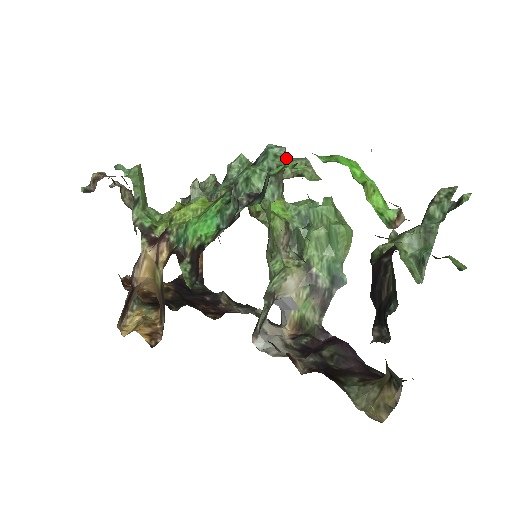
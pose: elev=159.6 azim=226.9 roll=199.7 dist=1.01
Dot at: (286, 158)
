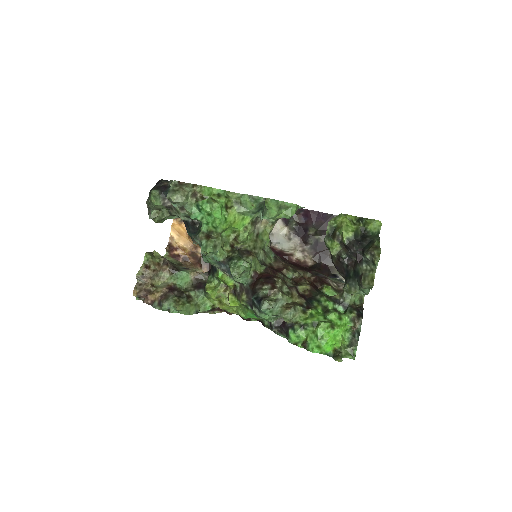
Dot at: (275, 306)
